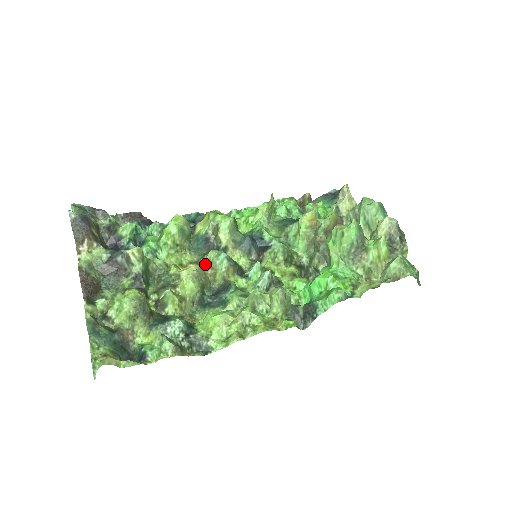
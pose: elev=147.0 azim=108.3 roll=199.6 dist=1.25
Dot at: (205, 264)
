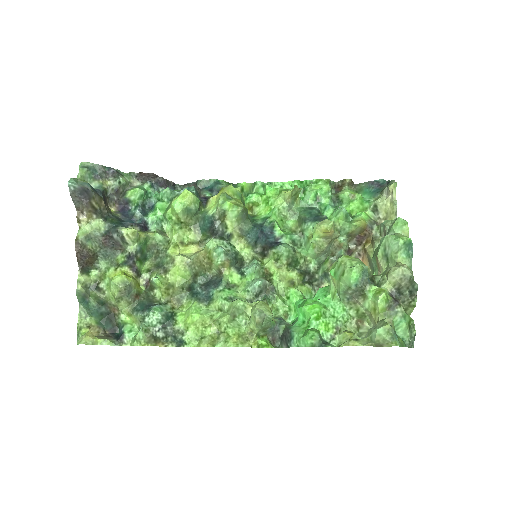
Dot at: (203, 251)
